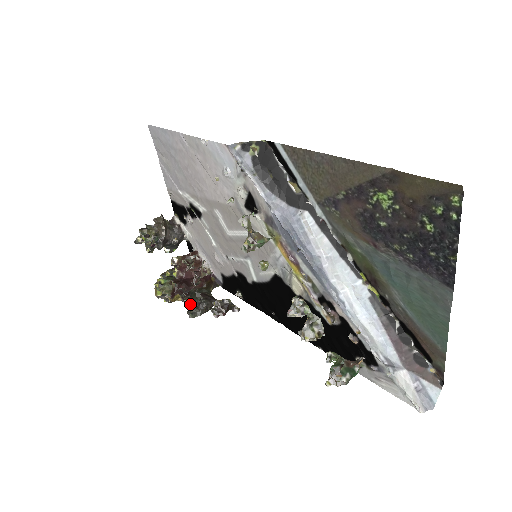
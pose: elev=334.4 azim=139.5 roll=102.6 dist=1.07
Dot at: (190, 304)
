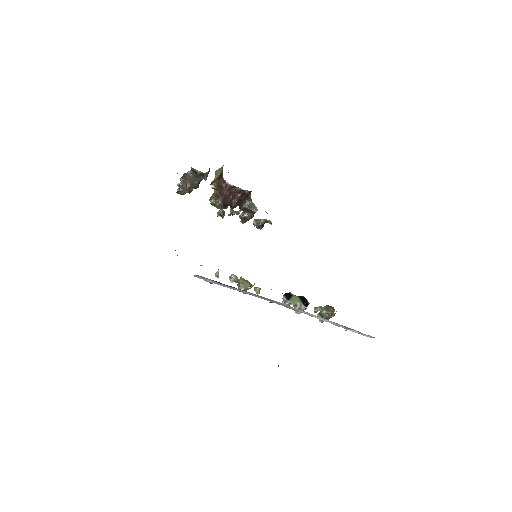
Dot at: (240, 209)
